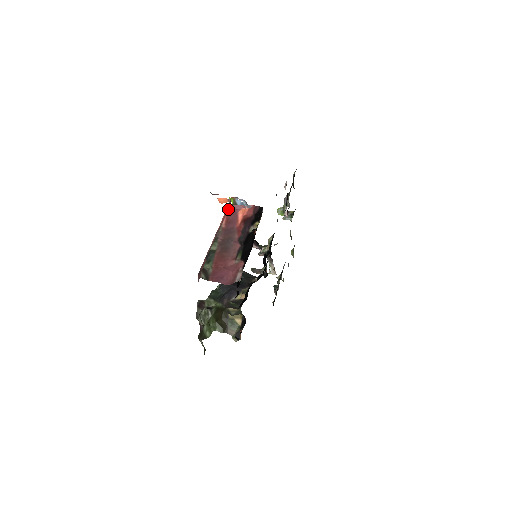
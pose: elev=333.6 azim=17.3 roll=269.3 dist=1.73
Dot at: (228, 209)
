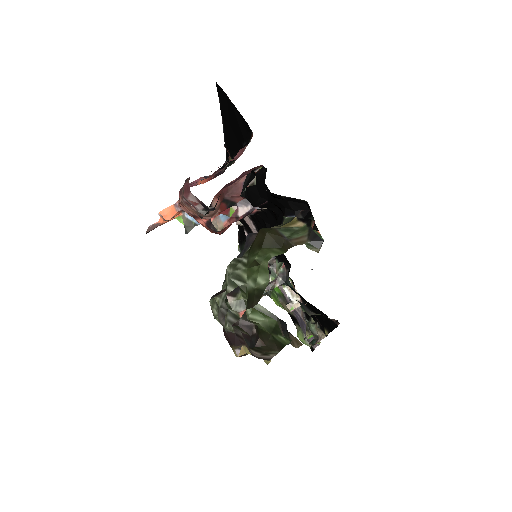
Dot at: occluded
